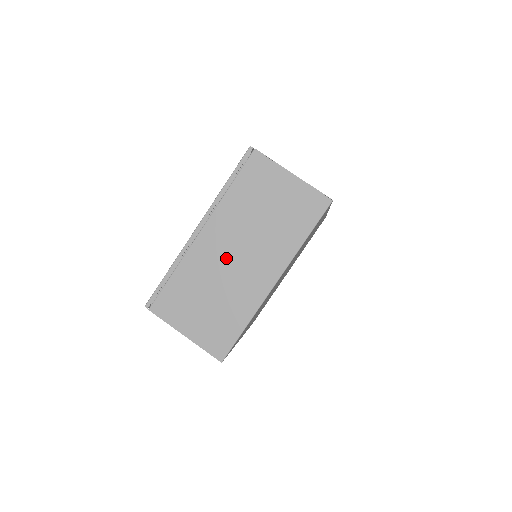
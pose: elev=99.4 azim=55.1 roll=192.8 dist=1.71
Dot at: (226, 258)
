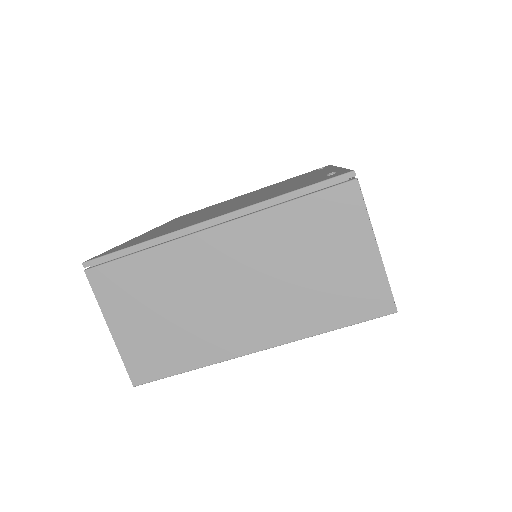
Dot at: (221, 282)
